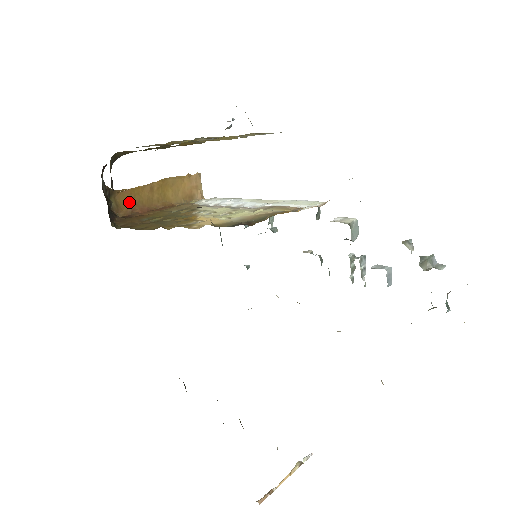
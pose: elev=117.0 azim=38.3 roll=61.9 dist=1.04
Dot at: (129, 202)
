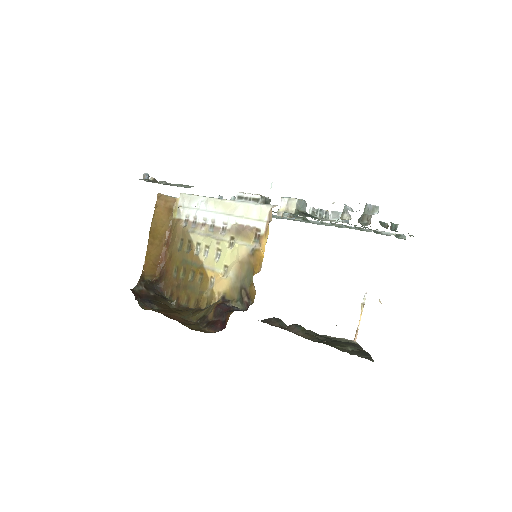
Dot at: (152, 266)
